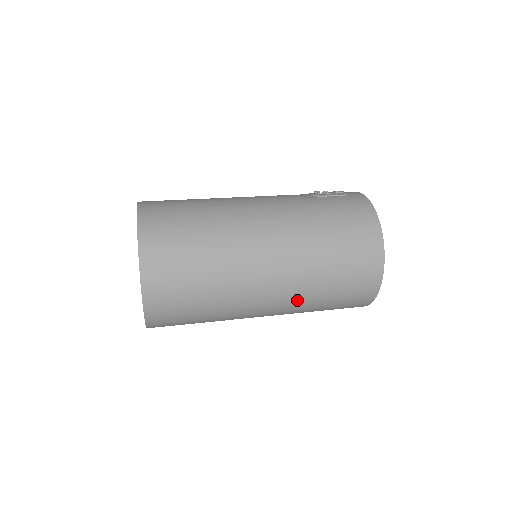
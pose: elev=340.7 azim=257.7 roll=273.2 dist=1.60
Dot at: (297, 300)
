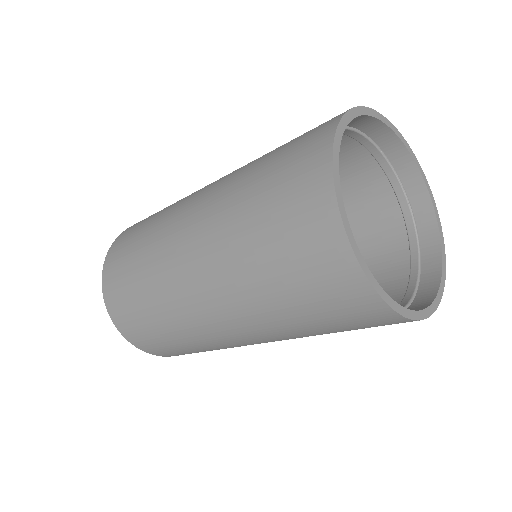
Dot at: (239, 300)
